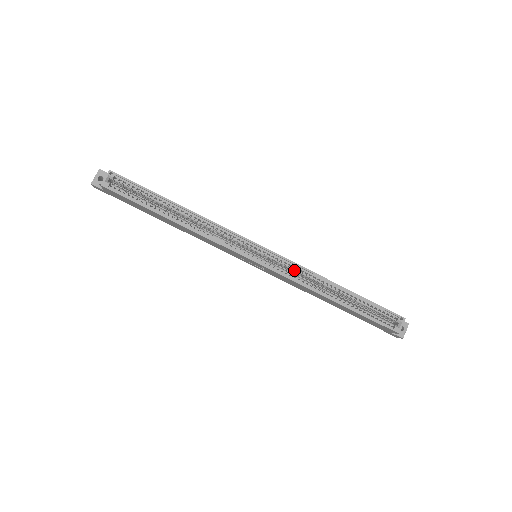
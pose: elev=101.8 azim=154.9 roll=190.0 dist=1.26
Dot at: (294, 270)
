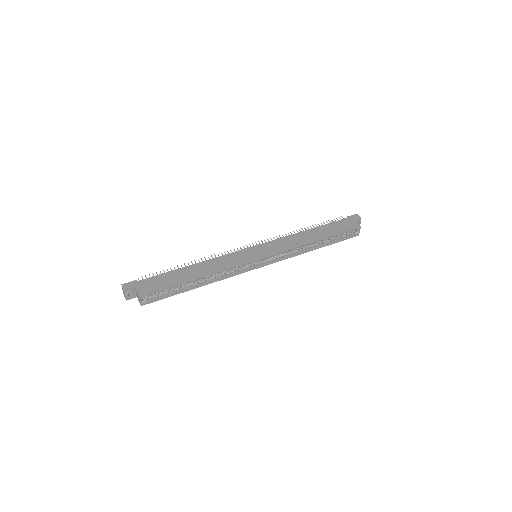
Dot at: occluded
